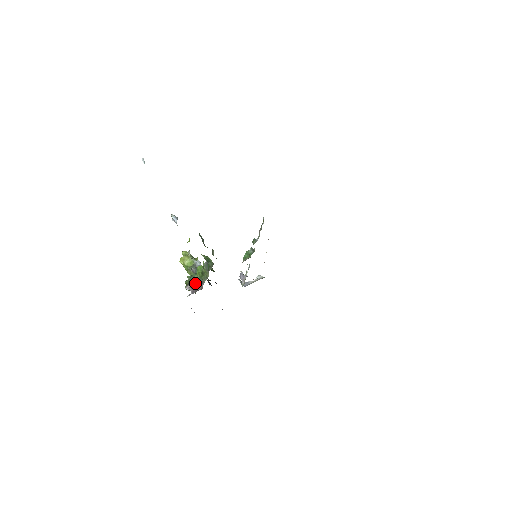
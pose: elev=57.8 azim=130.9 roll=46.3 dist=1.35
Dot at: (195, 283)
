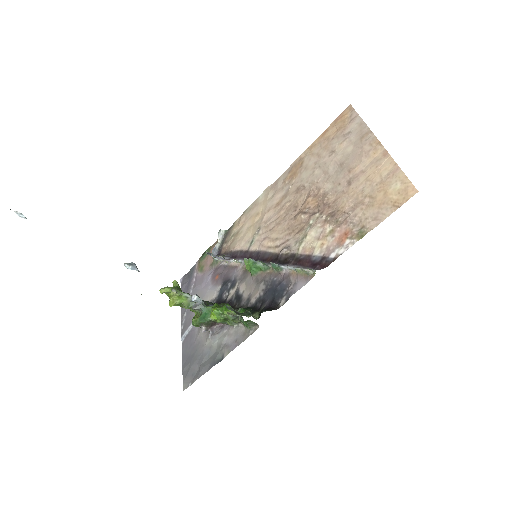
Dot at: (212, 324)
